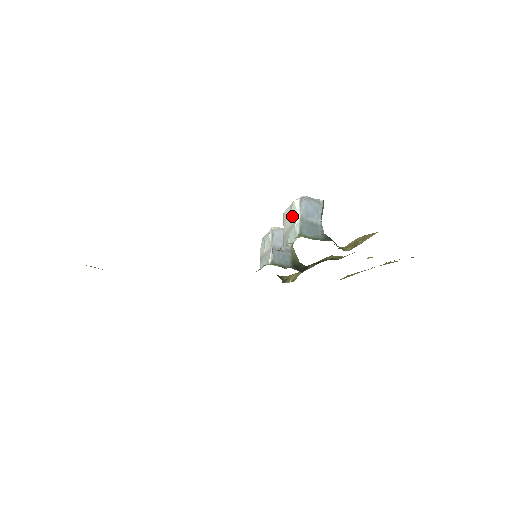
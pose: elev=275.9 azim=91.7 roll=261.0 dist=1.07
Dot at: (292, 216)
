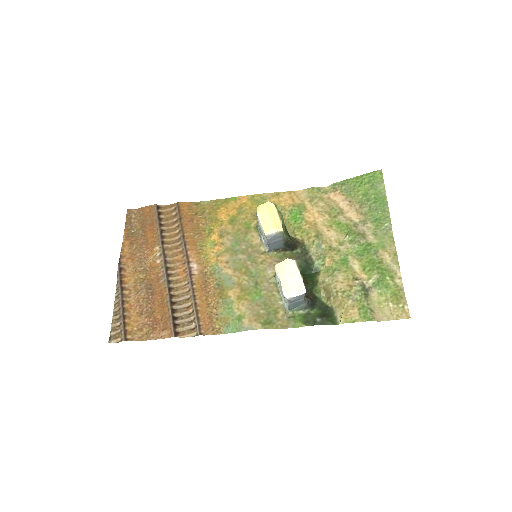
Dot at: occluded
